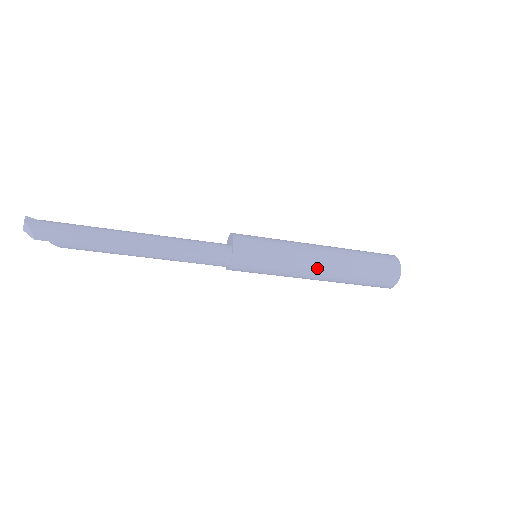
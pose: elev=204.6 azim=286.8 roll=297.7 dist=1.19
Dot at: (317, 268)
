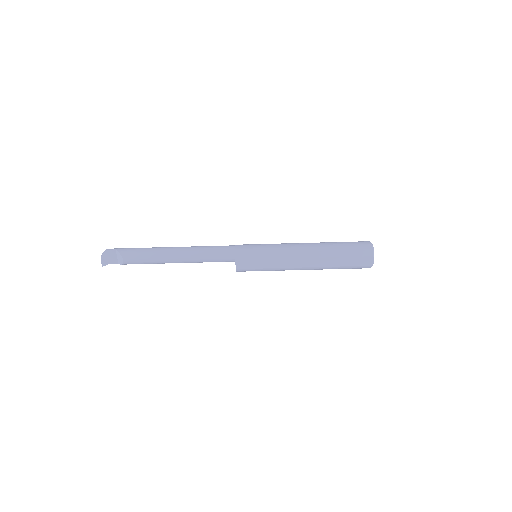
Dot at: (300, 243)
